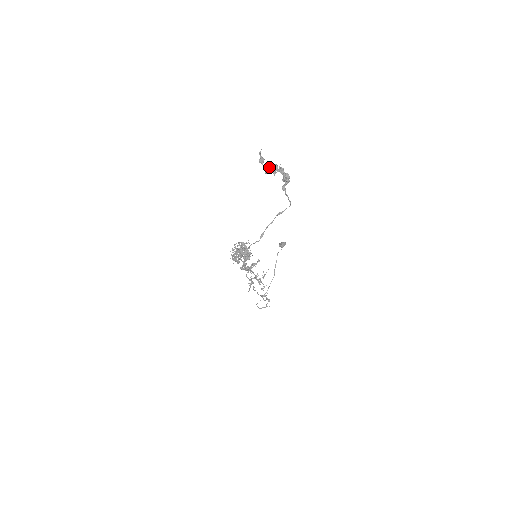
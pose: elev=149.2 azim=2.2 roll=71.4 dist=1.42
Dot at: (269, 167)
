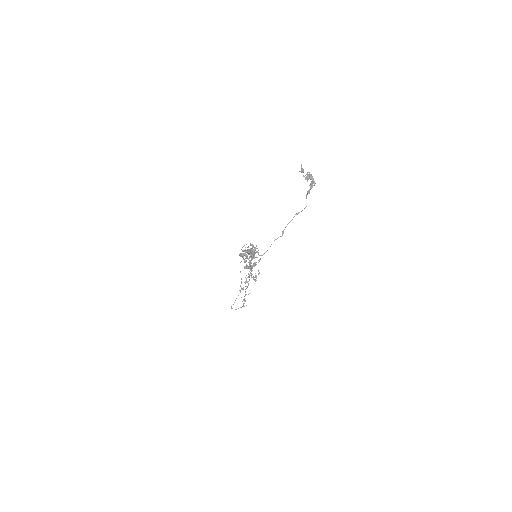
Dot at: (309, 175)
